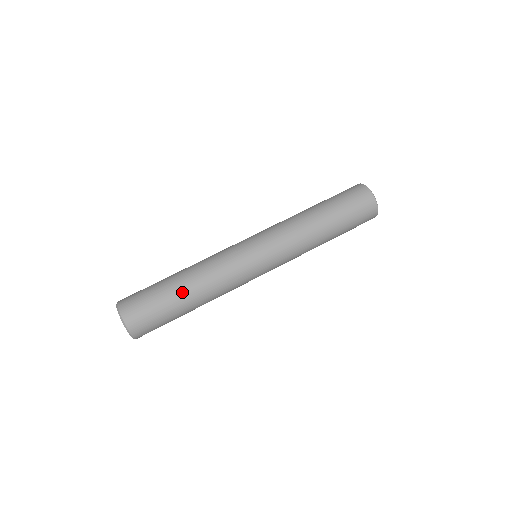
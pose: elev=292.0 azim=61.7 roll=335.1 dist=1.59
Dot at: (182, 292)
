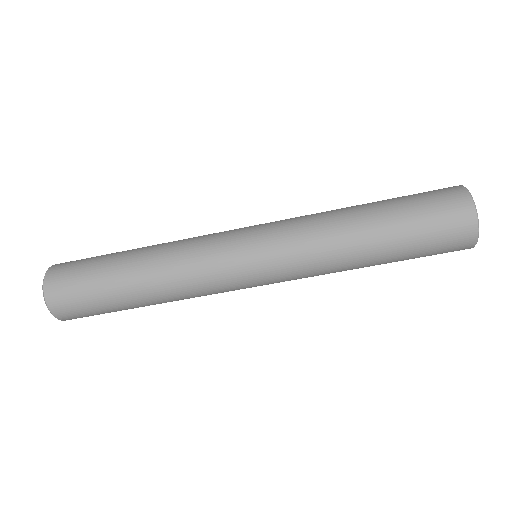
Dot at: occluded
